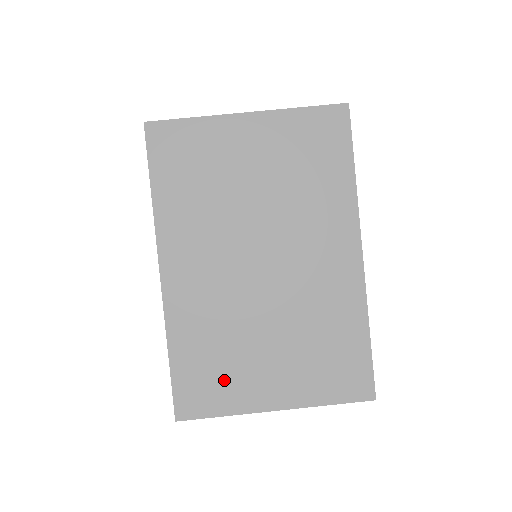
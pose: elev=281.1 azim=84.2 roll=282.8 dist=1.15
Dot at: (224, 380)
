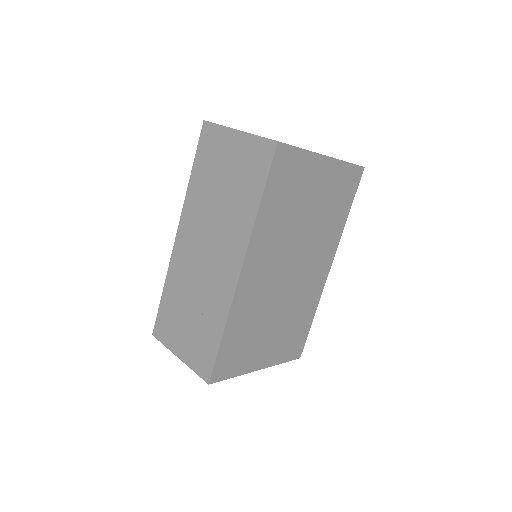
Dot at: occluded
